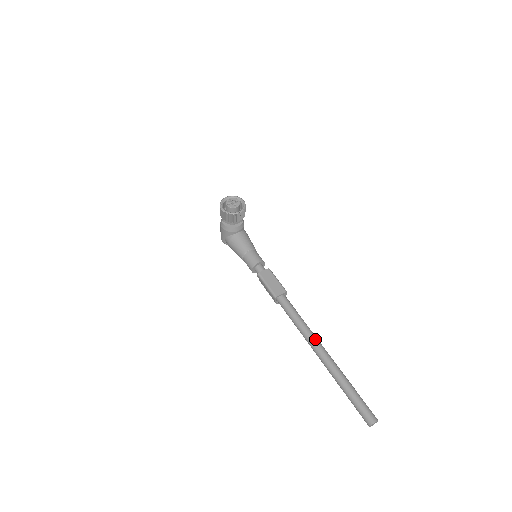
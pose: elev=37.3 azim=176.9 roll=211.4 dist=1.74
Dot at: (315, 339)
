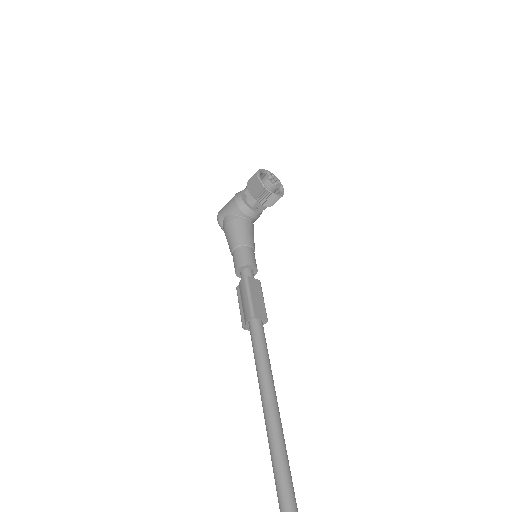
Dot at: (276, 401)
